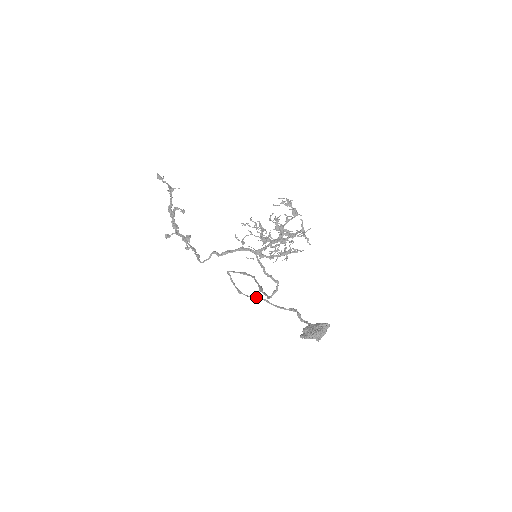
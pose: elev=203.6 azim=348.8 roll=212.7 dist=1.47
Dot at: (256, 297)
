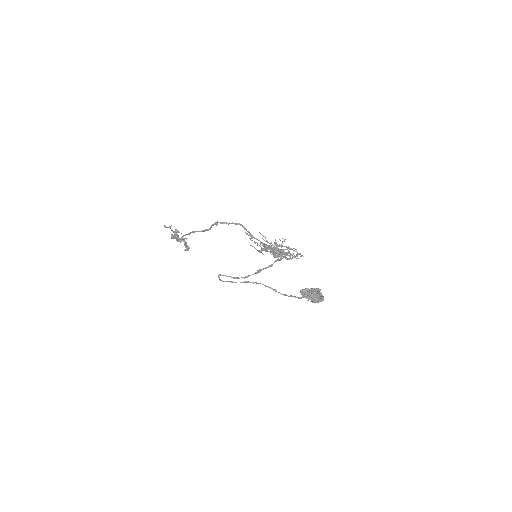
Dot at: occluded
